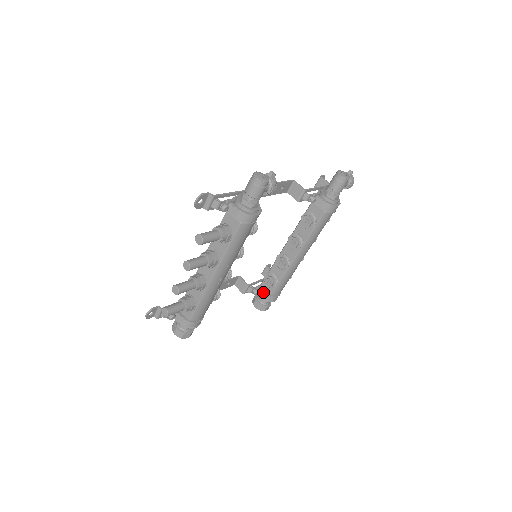
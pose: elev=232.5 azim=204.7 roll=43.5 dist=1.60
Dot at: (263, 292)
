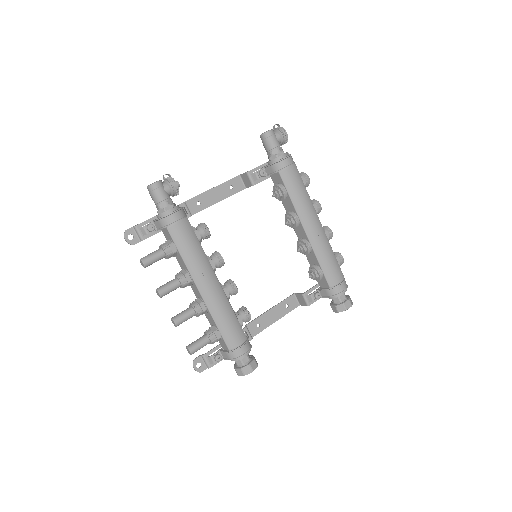
Dot at: (323, 291)
